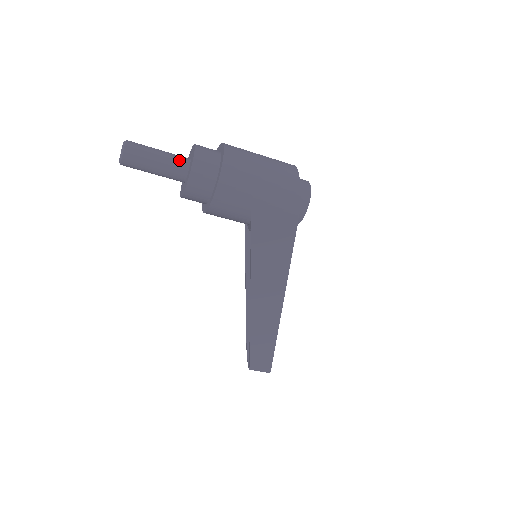
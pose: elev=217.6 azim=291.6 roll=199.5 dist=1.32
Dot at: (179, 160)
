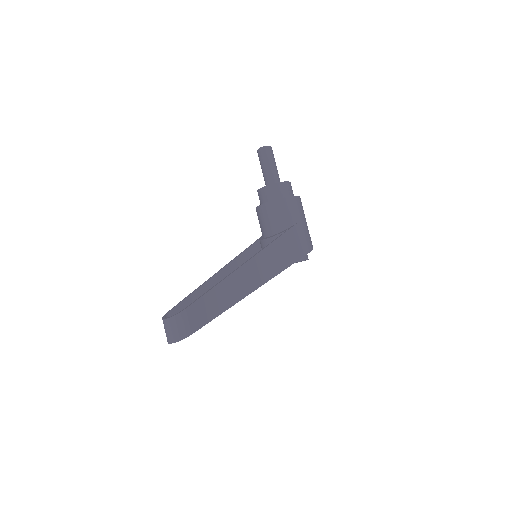
Dot at: occluded
